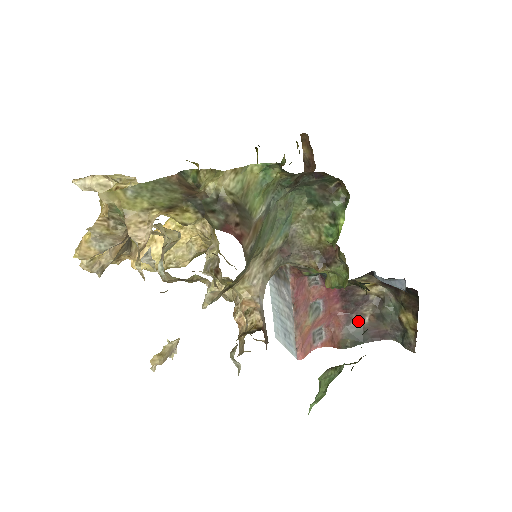
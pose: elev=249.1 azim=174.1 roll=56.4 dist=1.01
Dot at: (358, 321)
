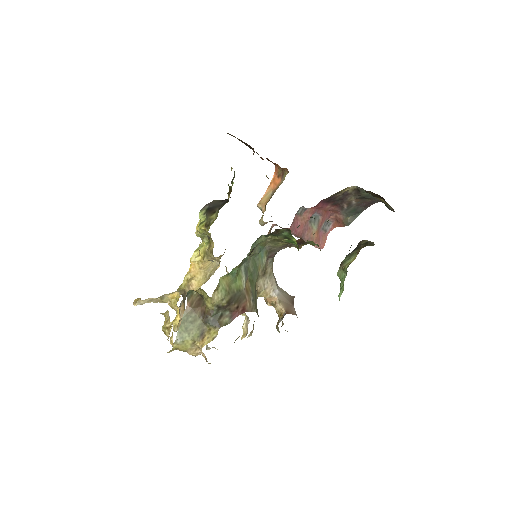
Dot at: (349, 205)
